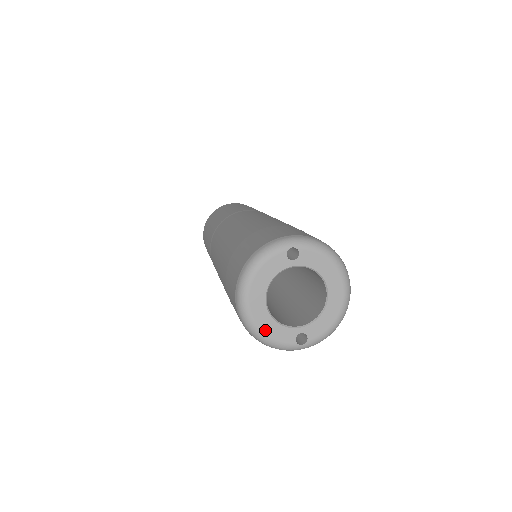
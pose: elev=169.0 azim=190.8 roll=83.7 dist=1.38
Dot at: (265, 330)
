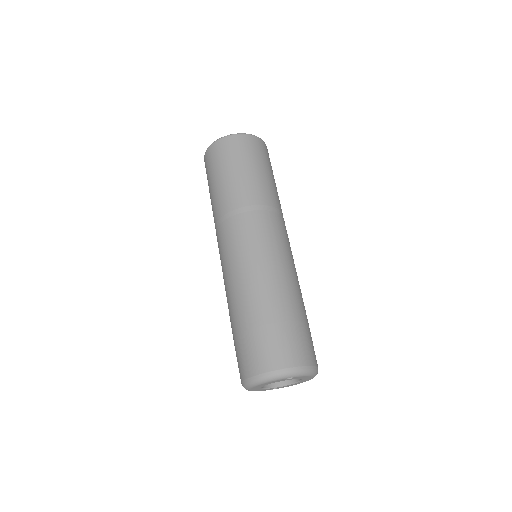
Dot at: occluded
